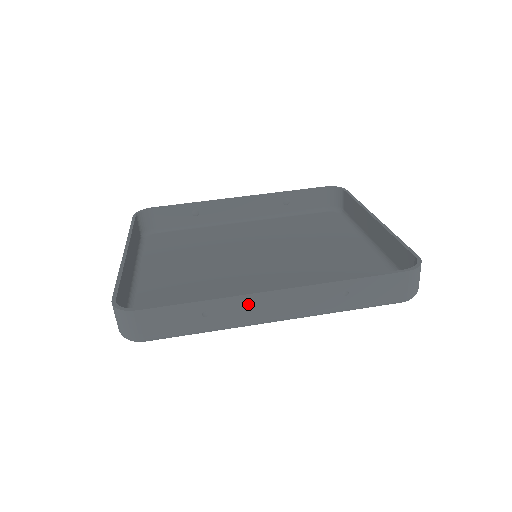
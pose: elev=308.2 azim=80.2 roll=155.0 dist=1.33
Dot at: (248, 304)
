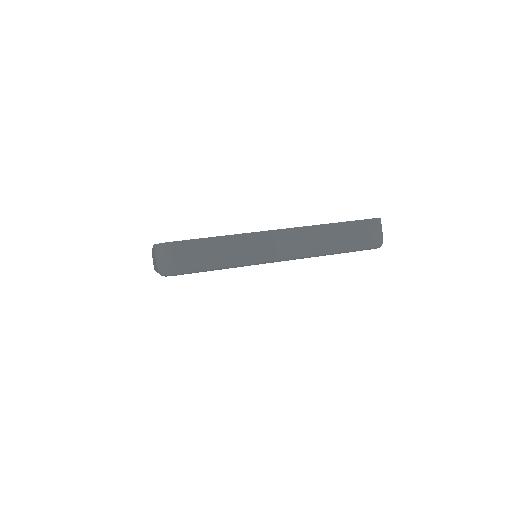
Dot at: (259, 240)
